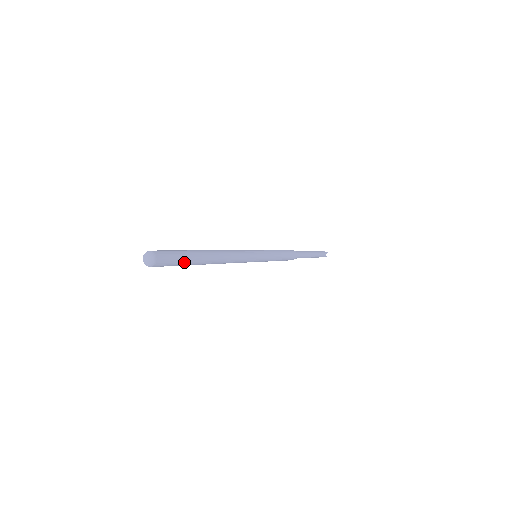
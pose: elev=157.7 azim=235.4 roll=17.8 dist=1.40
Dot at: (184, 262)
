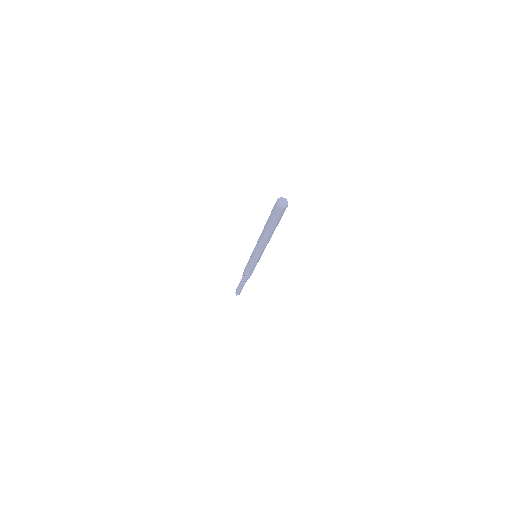
Dot at: occluded
